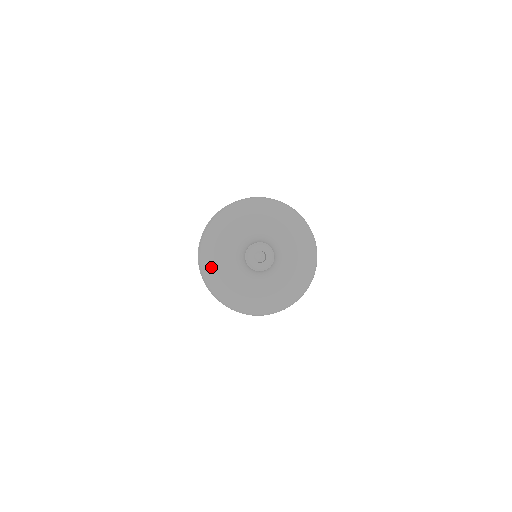
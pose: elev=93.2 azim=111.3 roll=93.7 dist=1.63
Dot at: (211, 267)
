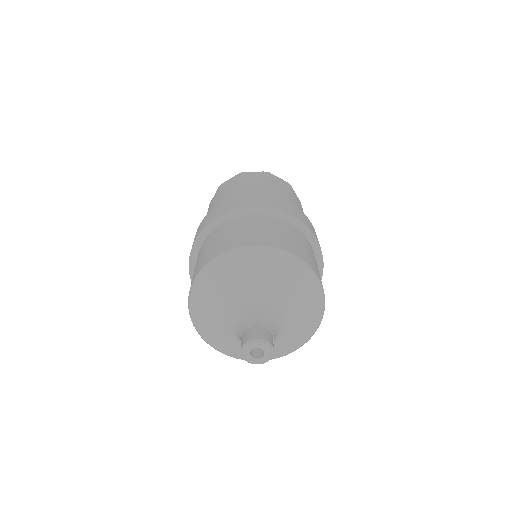
Dot at: (201, 308)
